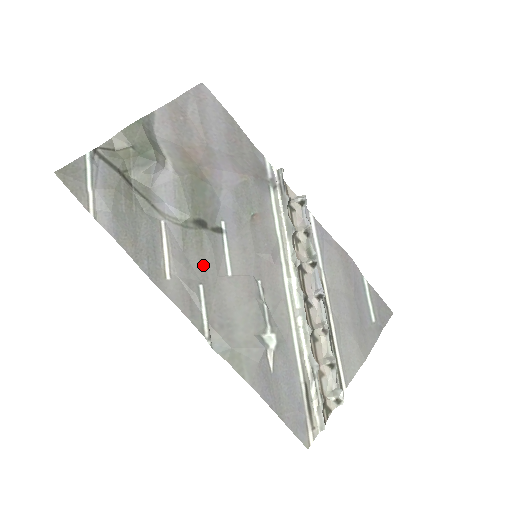
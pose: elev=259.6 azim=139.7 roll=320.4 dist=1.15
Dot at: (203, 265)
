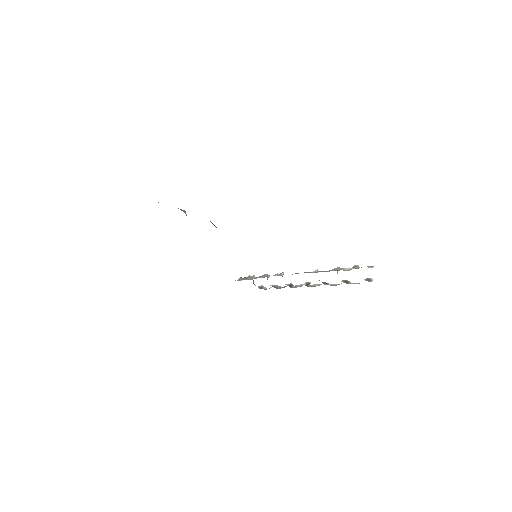
Dot at: occluded
